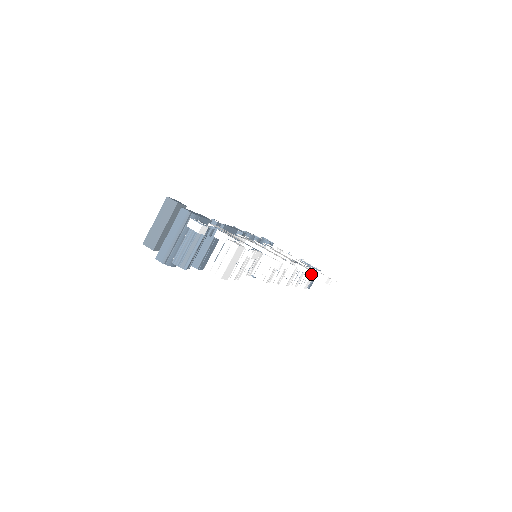
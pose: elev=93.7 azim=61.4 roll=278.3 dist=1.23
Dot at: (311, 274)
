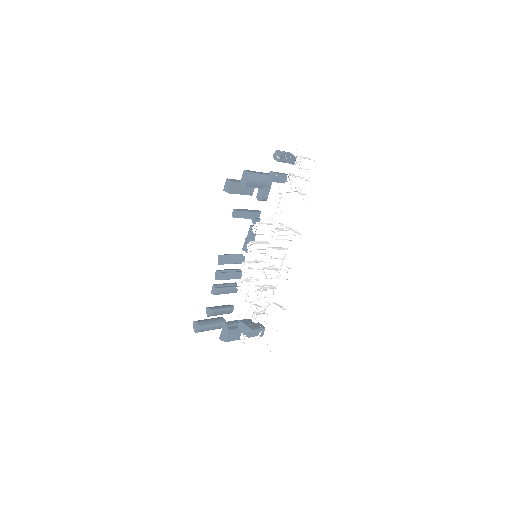
Dot at: (287, 278)
